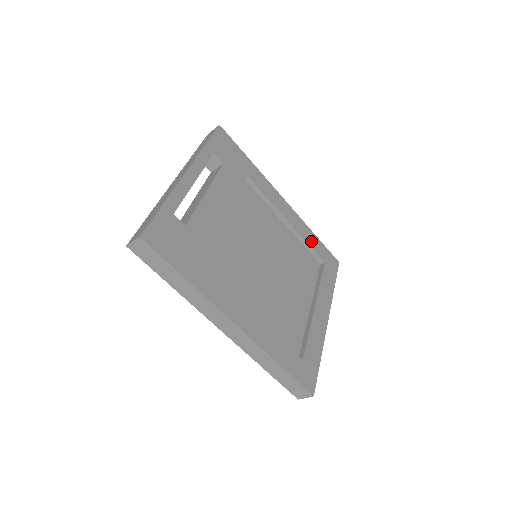
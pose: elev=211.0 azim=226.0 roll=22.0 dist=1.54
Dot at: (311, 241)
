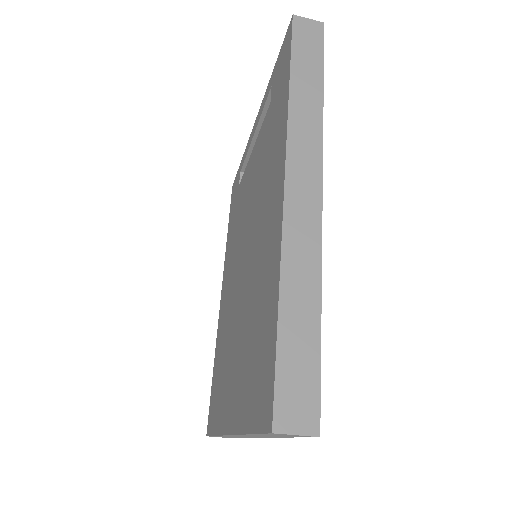
Dot at: occluded
